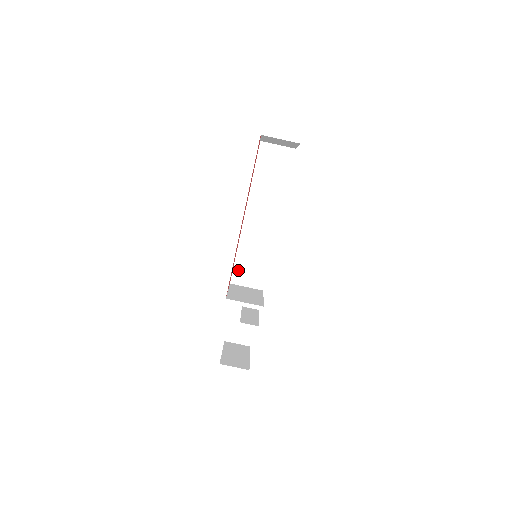
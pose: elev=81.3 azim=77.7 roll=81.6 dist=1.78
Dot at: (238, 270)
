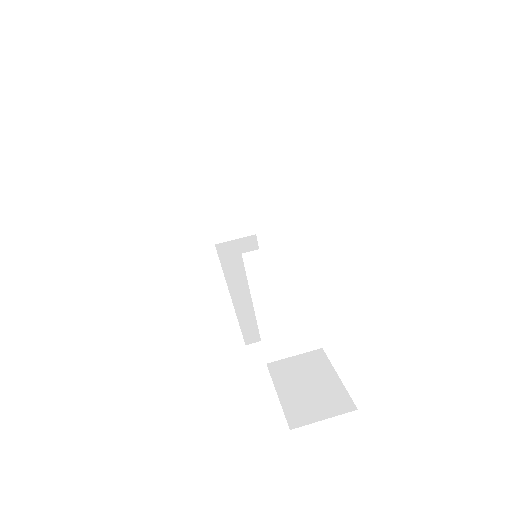
Dot at: (250, 327)
